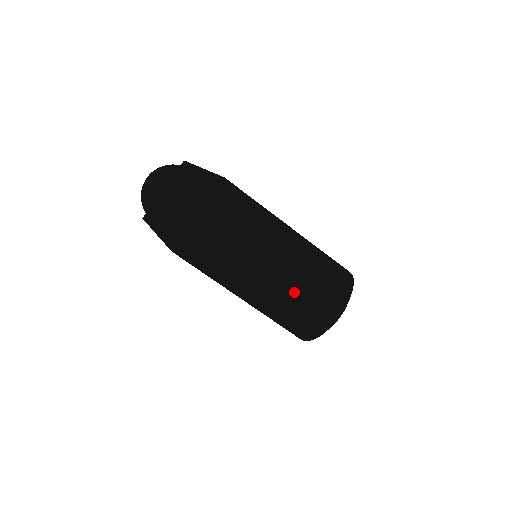
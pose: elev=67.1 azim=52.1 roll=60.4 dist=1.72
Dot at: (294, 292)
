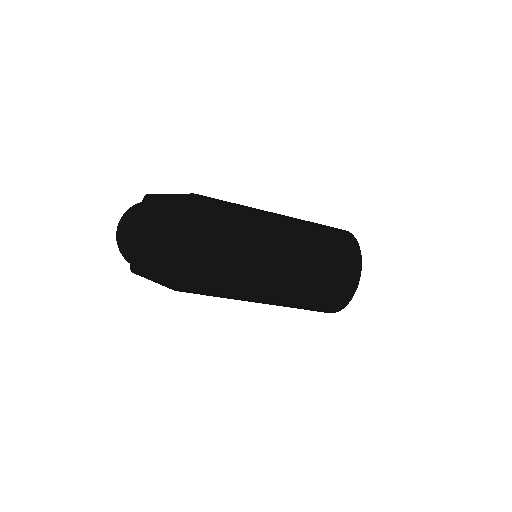
Dot at: occluded
